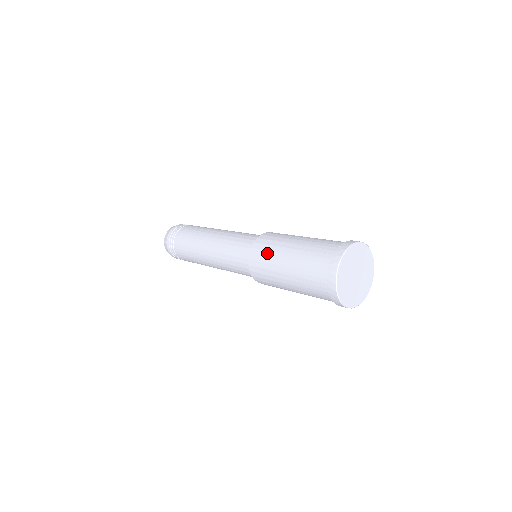
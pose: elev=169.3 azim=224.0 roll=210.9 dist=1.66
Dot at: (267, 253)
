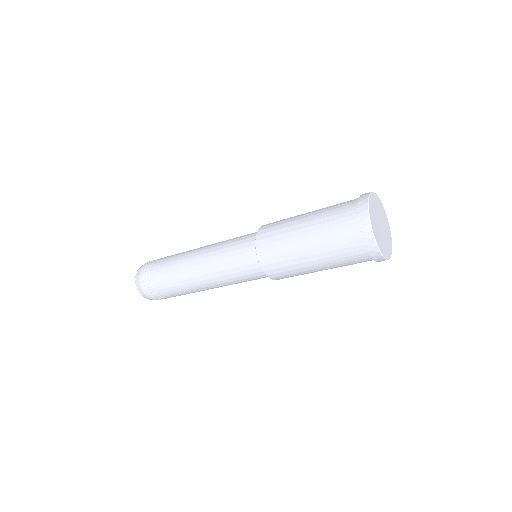
Dot at: (283, 220)
